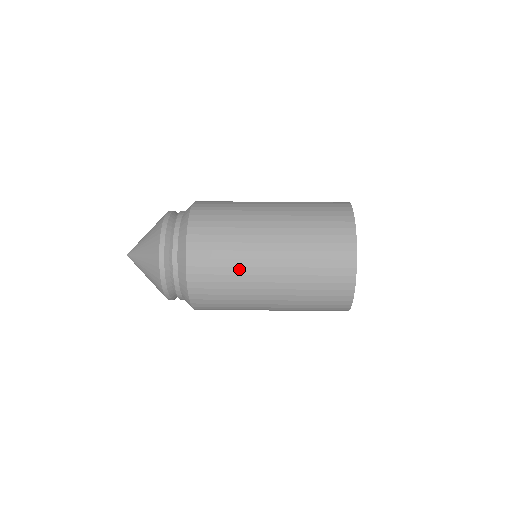
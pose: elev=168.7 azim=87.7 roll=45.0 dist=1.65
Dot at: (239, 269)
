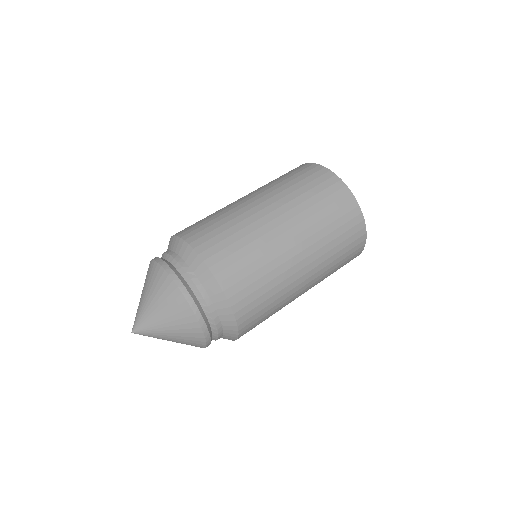
Dot at: (281, 306)
